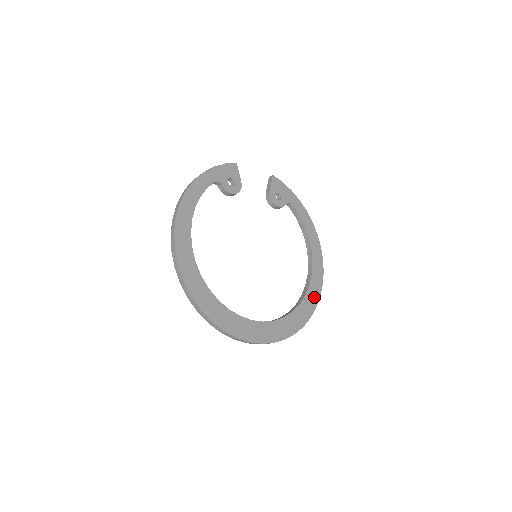
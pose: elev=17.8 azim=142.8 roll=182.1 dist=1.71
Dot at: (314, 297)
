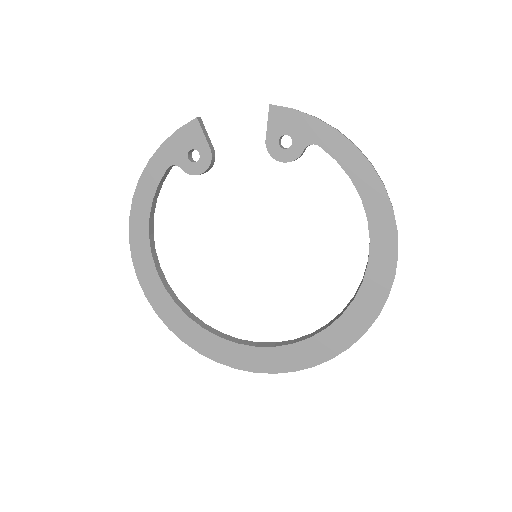
Dot at: (373, 301)
